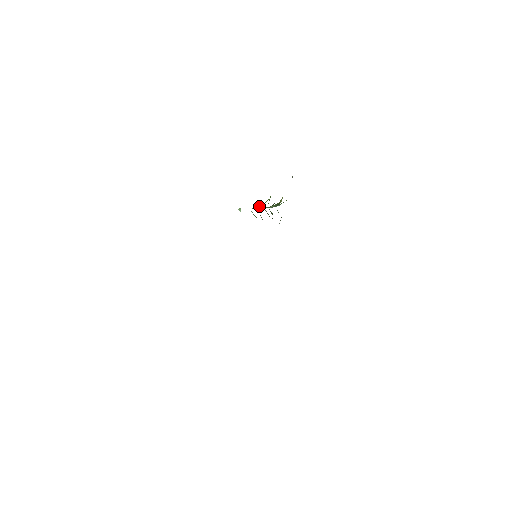
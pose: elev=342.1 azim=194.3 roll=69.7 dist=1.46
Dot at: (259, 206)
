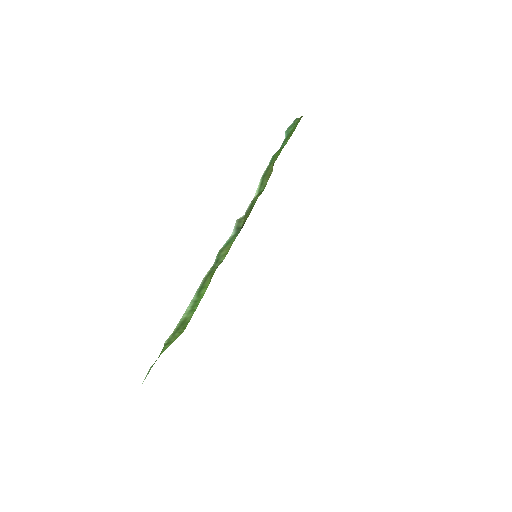
Dot at: (202, 292)
